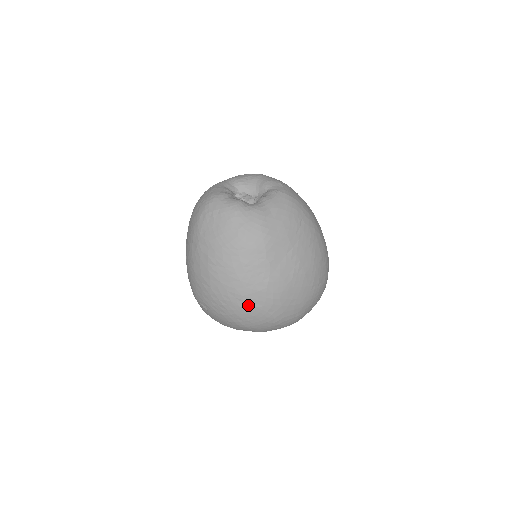
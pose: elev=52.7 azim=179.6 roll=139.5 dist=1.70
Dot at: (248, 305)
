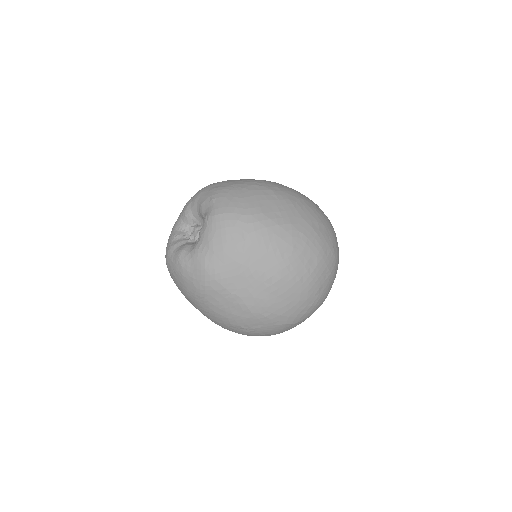
Dot at: (252, 329)
